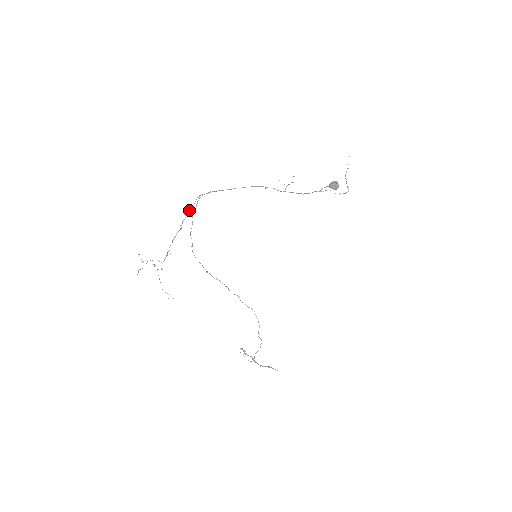
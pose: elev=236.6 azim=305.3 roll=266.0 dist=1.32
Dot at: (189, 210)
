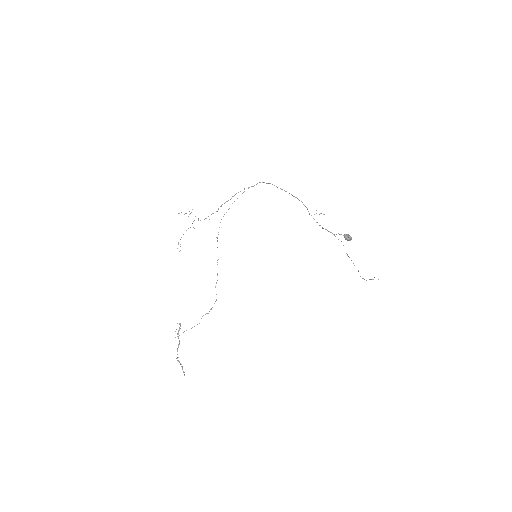
Dot at: occluded
